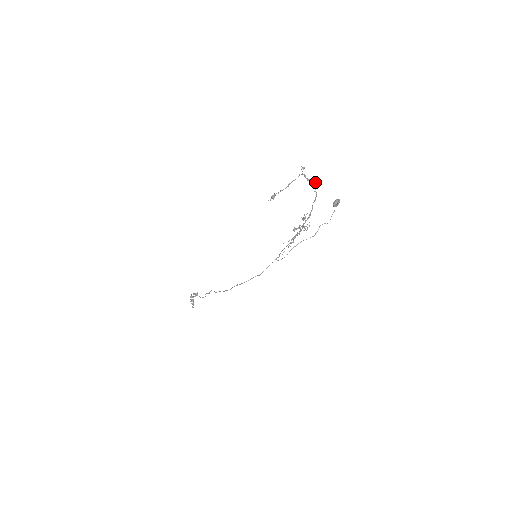
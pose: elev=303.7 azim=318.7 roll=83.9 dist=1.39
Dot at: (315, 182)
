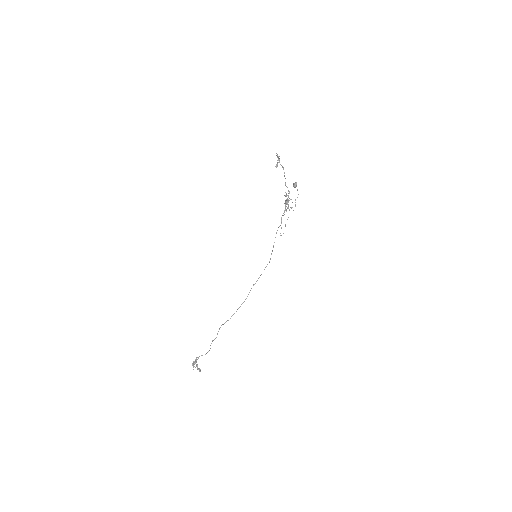
Dot at: (283, 167)
